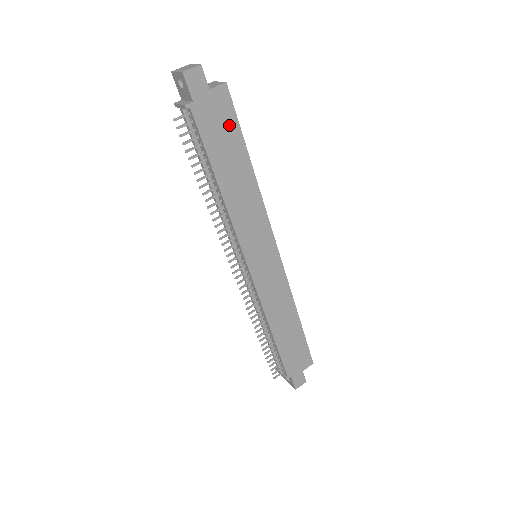
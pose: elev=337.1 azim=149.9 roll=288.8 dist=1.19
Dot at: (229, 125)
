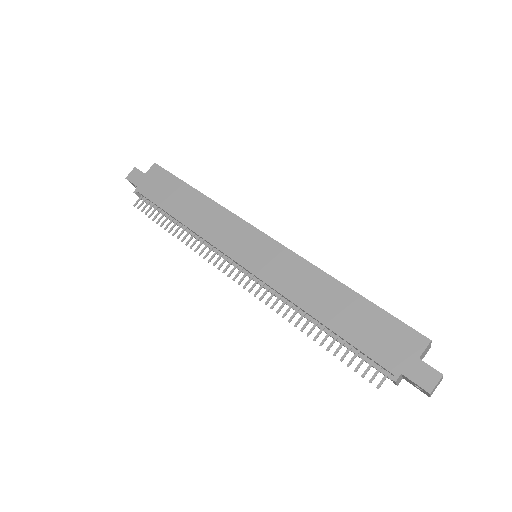
Dot at: (168, 181)
